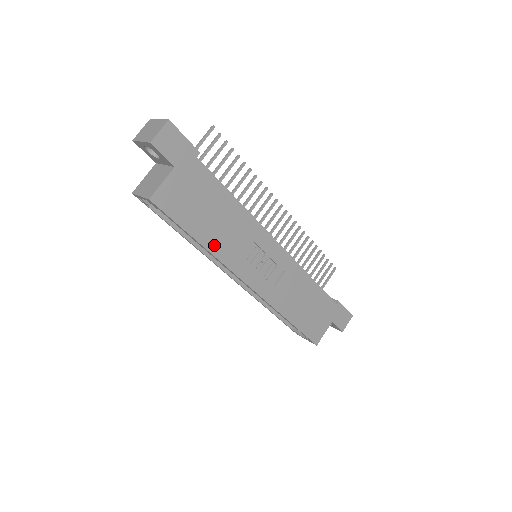
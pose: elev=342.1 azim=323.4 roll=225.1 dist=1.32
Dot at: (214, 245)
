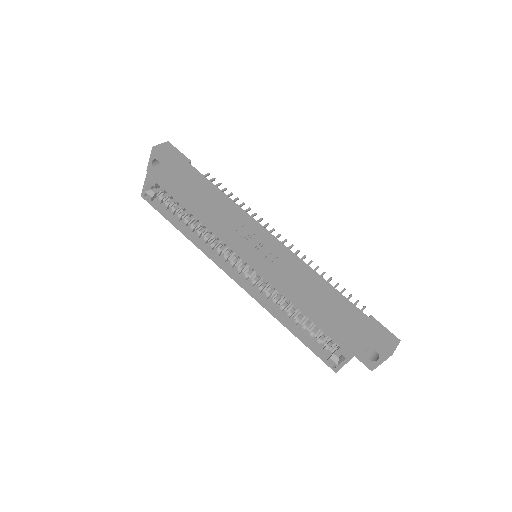
Dot at: (204, 215)
